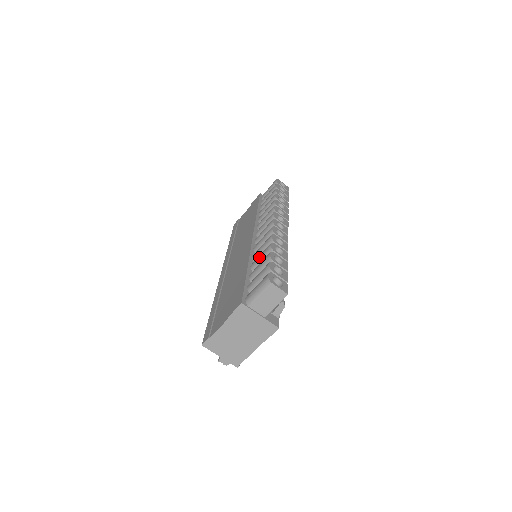
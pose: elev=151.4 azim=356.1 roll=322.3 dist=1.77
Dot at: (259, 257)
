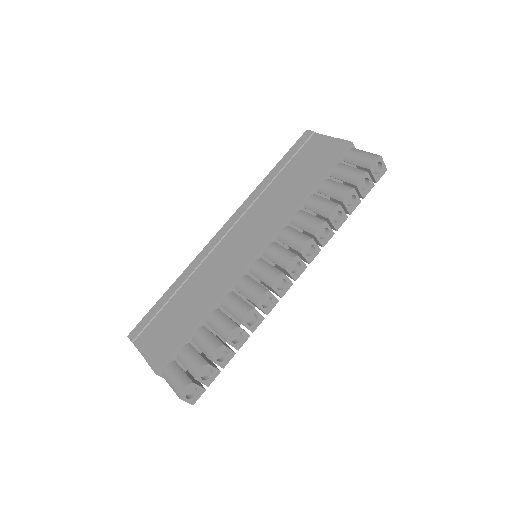
Dot at: (217, 323)
